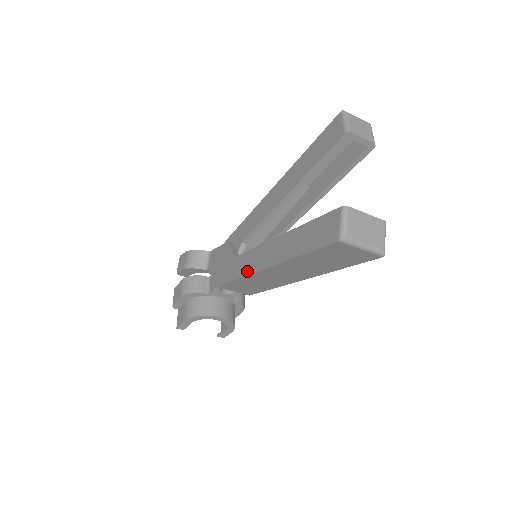
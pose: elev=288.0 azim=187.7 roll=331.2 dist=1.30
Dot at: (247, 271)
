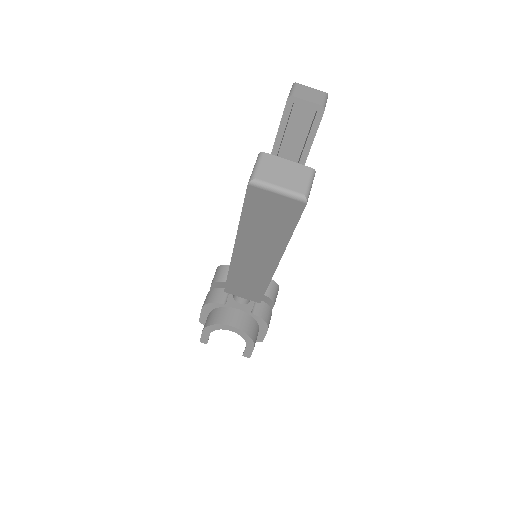
Dot at: occluded
